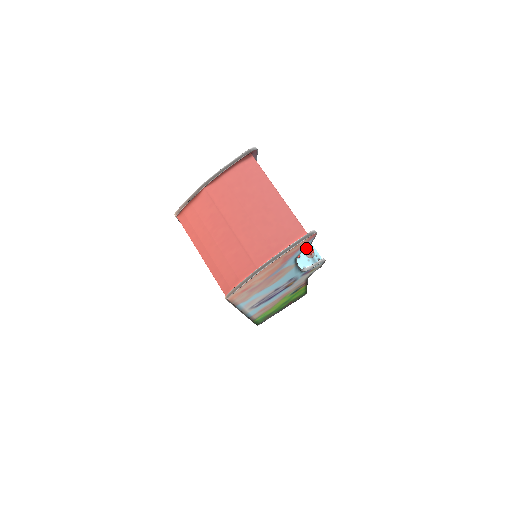
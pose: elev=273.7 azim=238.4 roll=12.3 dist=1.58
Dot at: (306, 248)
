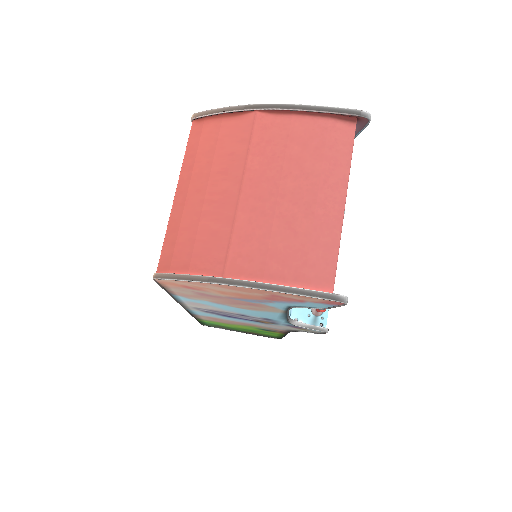
Dot at: (315, 307)
